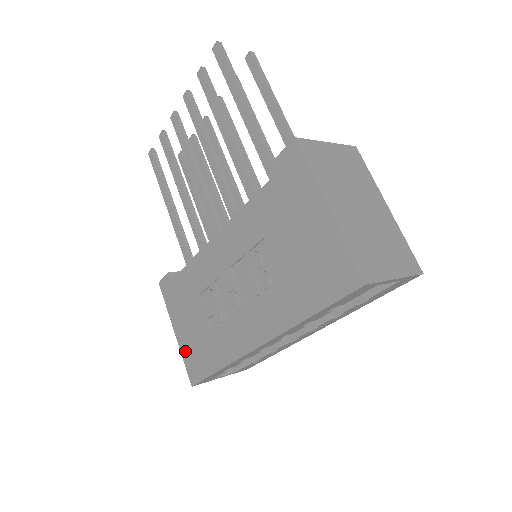
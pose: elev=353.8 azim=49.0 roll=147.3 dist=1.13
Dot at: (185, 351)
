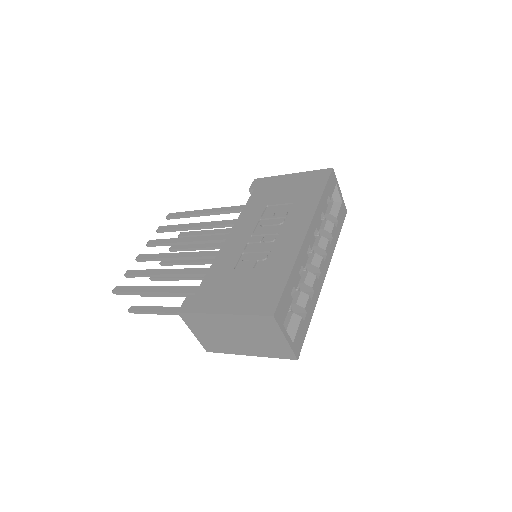
Dot at: (245, 307)
